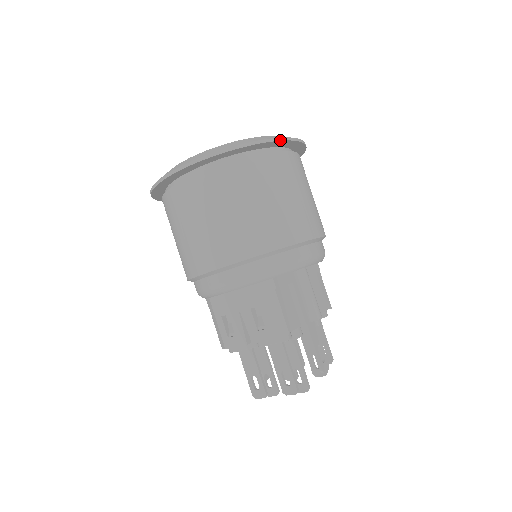
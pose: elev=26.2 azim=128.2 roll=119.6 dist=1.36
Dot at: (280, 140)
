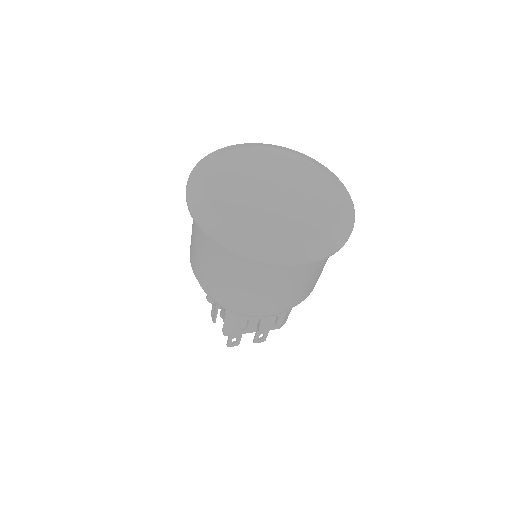
Dot at: (354, 212)
